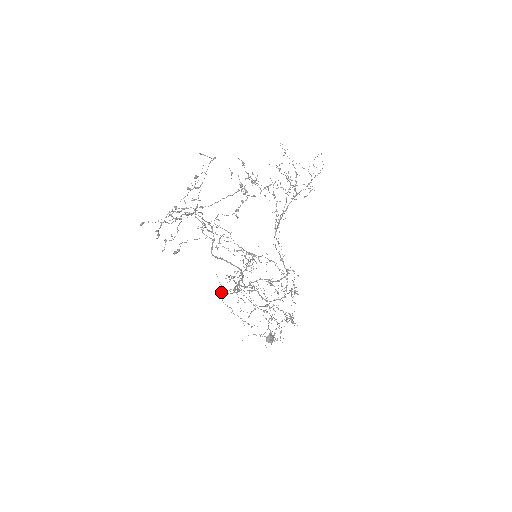
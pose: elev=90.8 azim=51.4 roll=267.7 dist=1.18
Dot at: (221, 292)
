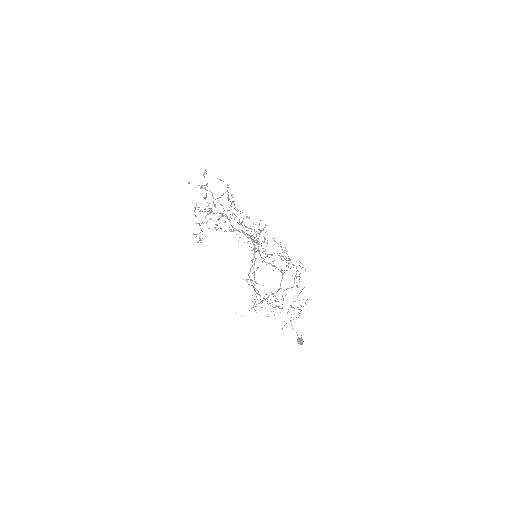
Dot at: occluded
